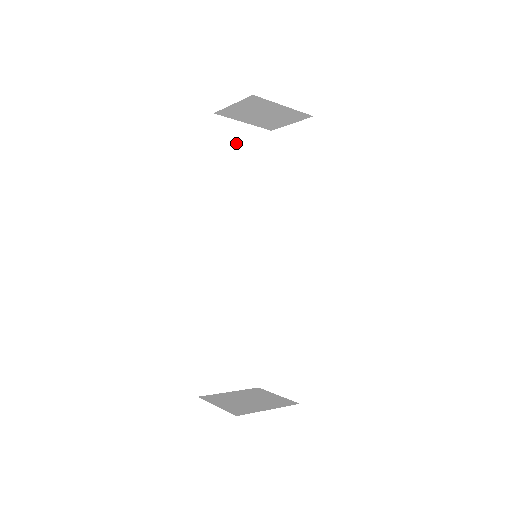
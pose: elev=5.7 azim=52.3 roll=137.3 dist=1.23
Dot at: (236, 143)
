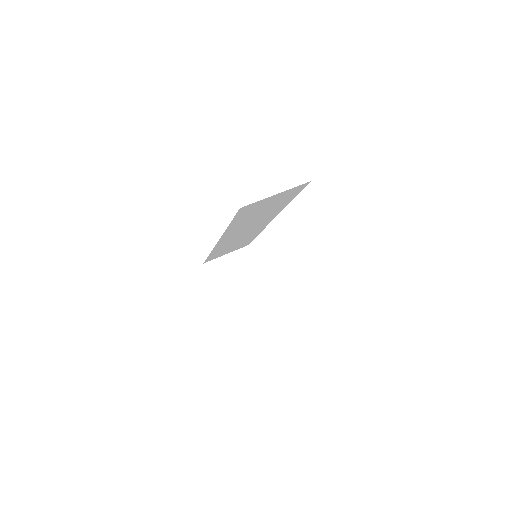
Dot at: (262, 205)
